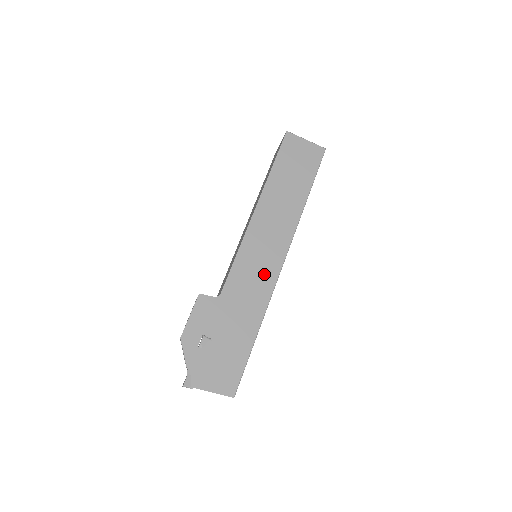
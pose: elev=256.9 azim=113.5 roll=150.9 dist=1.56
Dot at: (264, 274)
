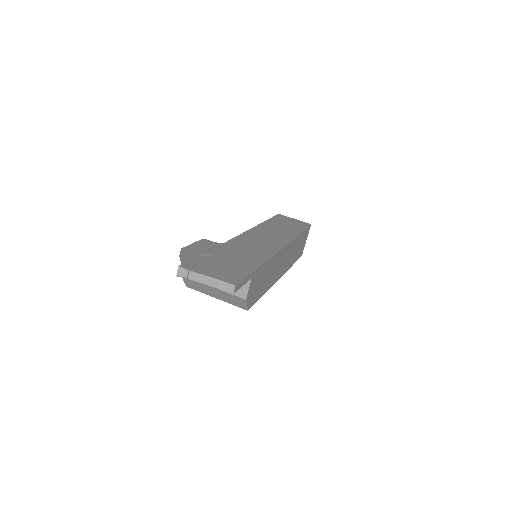
Dot at: (265, 246)
